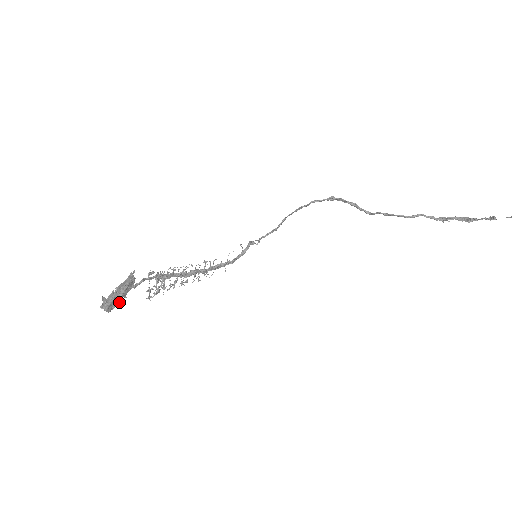
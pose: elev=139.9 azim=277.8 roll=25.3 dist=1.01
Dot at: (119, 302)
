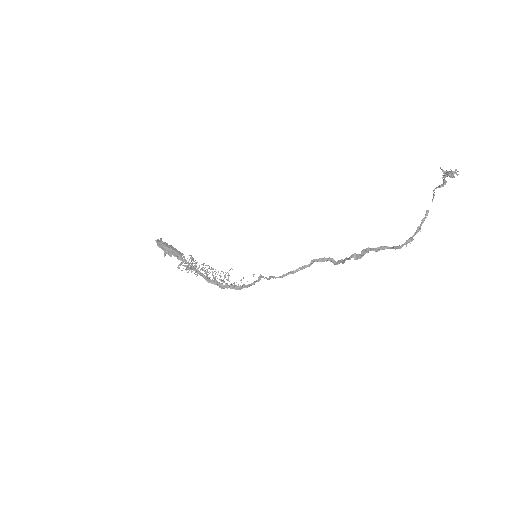
Dot at: (164, 254)
